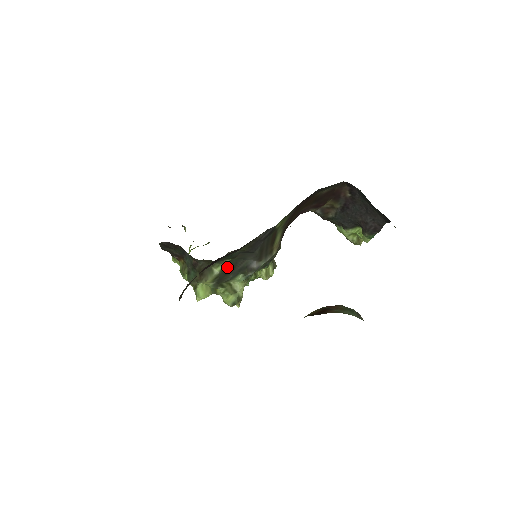
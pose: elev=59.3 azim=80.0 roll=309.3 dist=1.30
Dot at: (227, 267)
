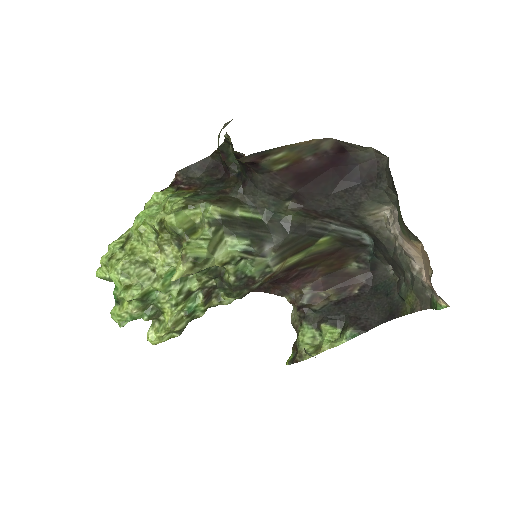
Dot at: (251, 220)
